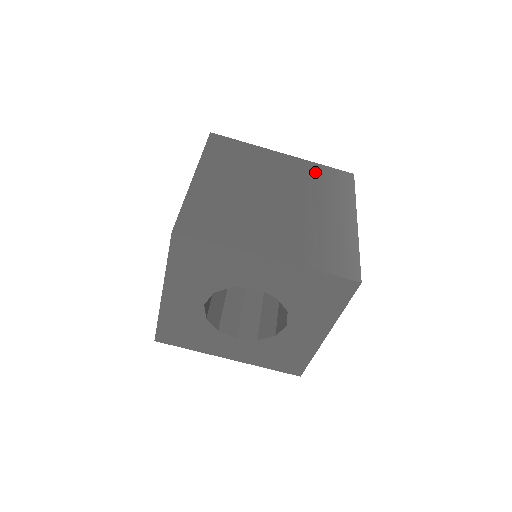
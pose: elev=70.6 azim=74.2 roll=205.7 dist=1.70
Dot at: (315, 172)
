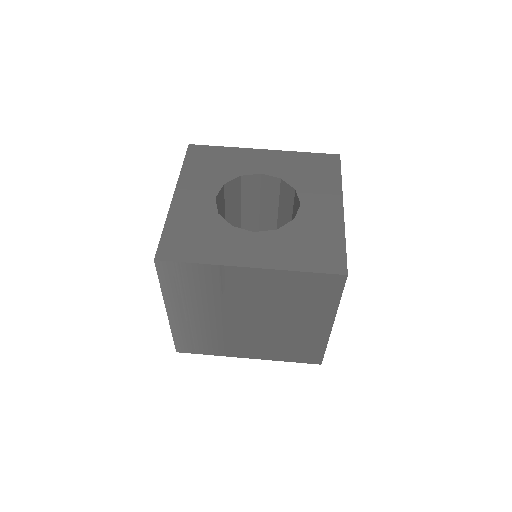
Dot at: occluded
